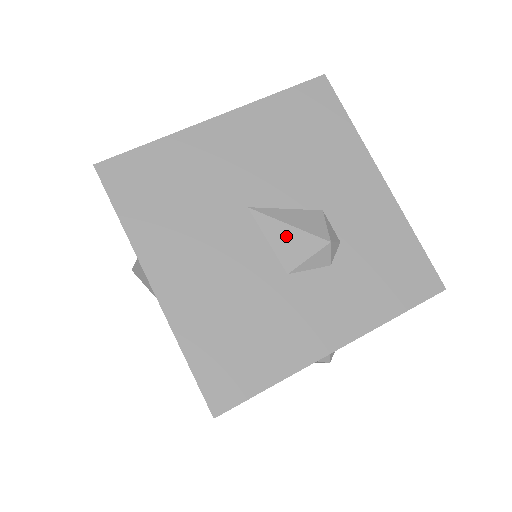
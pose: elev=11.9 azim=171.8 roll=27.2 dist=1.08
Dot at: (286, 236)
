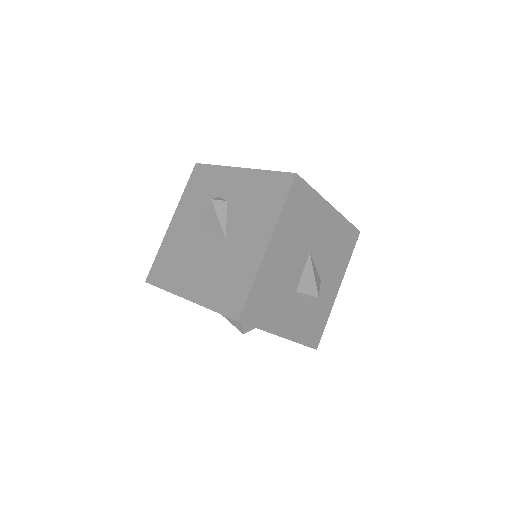
Dot at: (310, 278)
